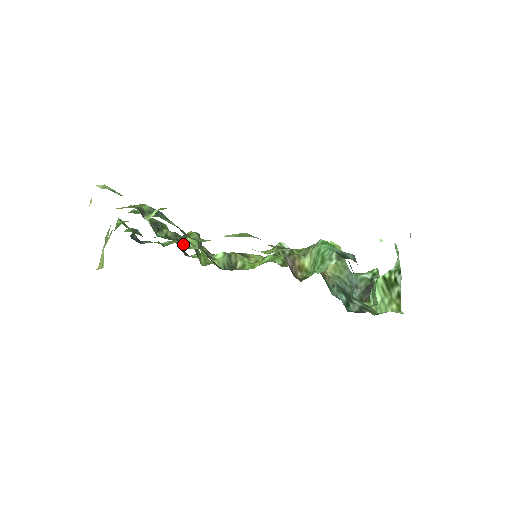
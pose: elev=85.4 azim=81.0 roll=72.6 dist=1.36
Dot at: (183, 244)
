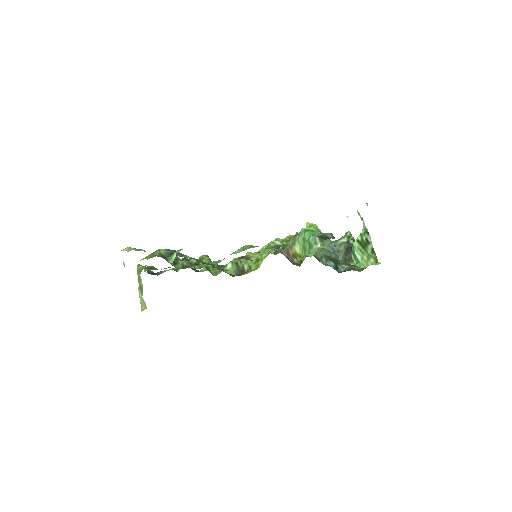
Dot at: (195, 266)
